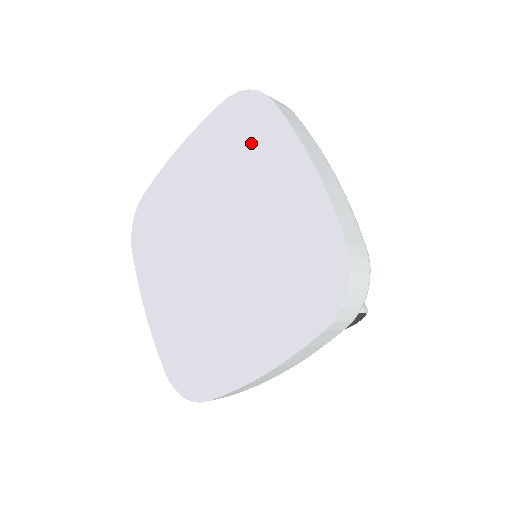
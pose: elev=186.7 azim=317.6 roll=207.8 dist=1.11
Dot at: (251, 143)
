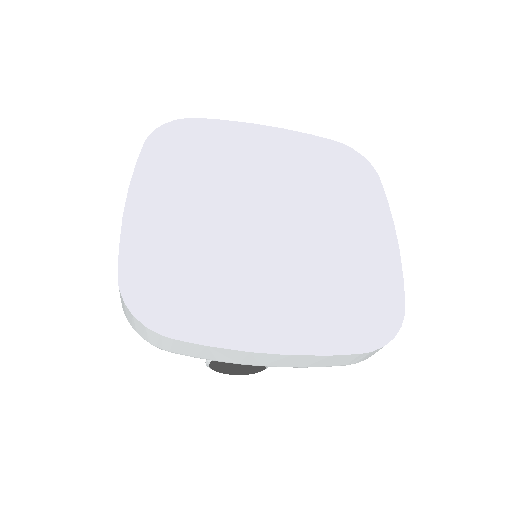
Dot at: (348, 185)
